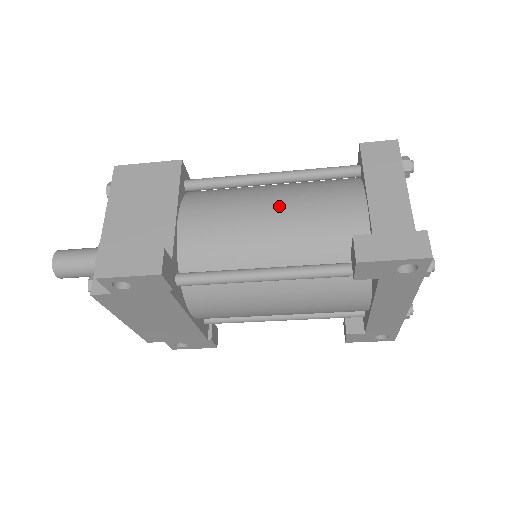
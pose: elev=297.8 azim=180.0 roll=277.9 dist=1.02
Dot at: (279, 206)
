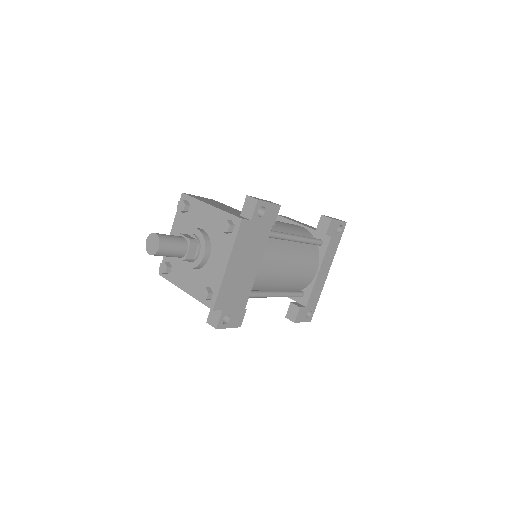
Dot at: occluded
